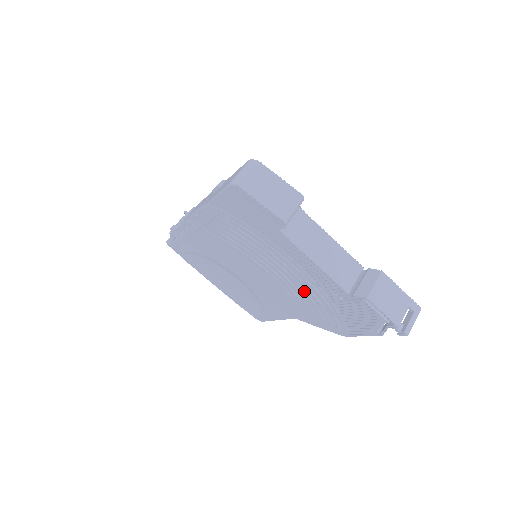
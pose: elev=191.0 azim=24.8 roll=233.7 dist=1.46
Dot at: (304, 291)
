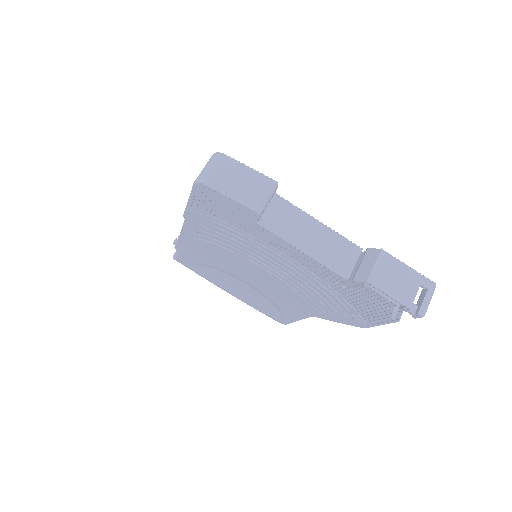
Dot at: (307, 285)
